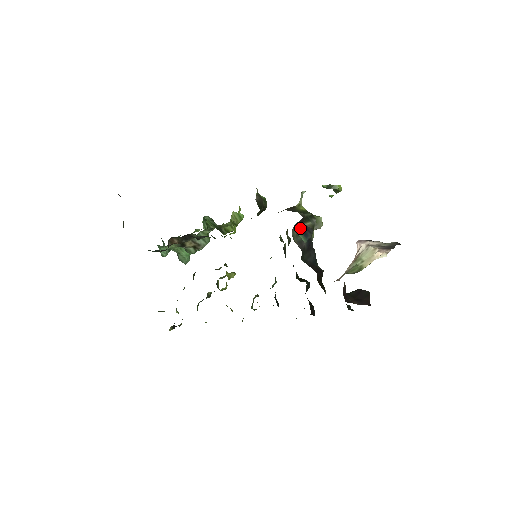
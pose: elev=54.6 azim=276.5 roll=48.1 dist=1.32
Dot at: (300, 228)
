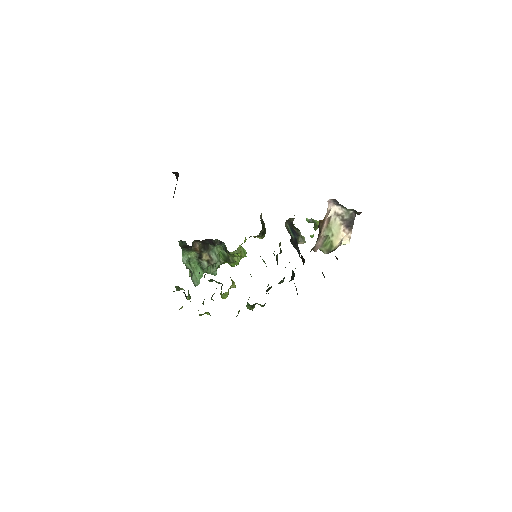
Dot at: (290, 228)
